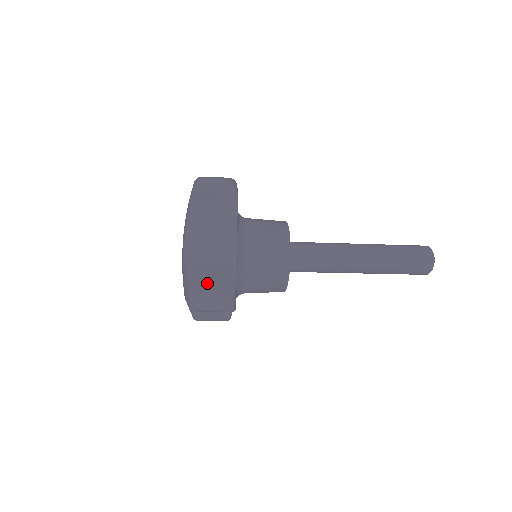
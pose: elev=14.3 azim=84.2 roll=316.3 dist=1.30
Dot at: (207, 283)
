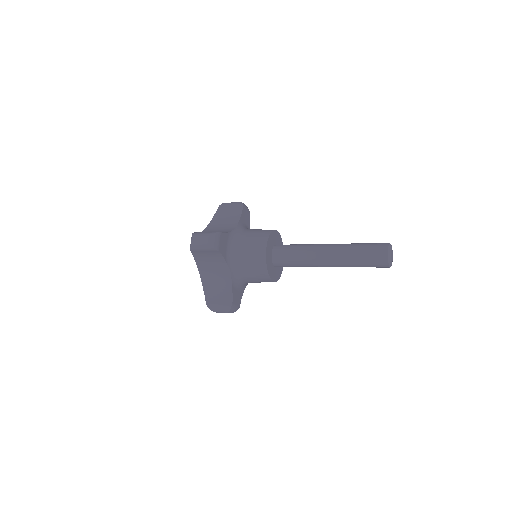
Dot at: (215, 301)
